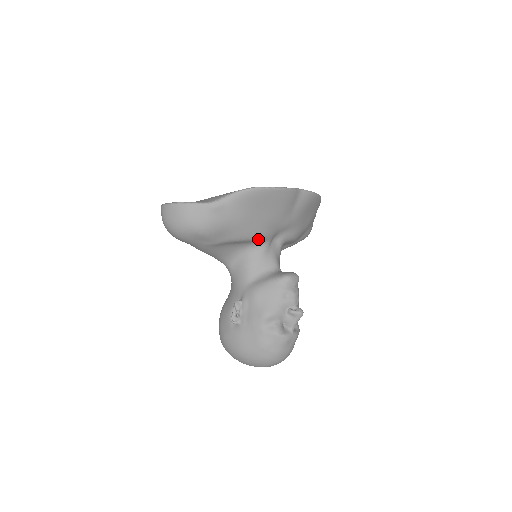
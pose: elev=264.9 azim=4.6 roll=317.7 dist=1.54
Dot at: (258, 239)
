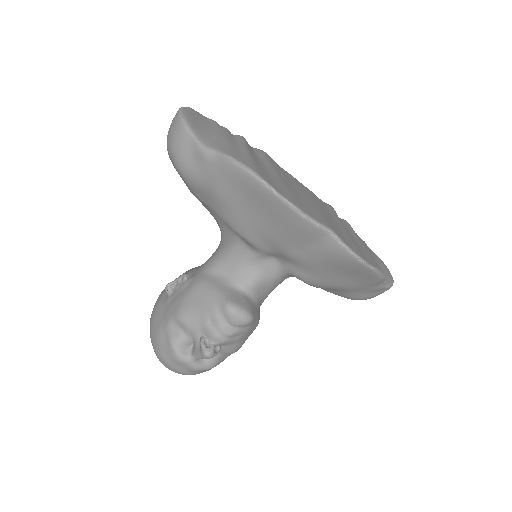
Dot at: (243, 238)
